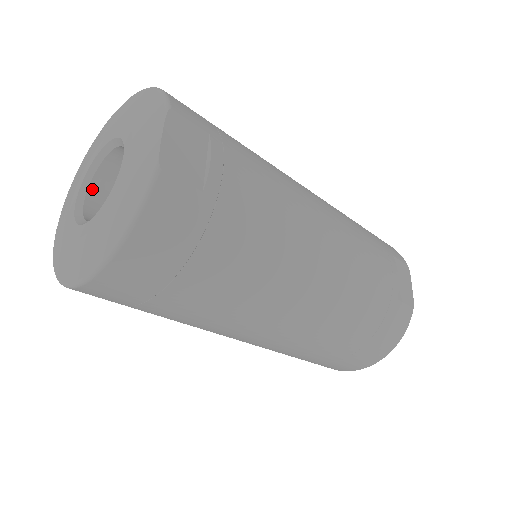
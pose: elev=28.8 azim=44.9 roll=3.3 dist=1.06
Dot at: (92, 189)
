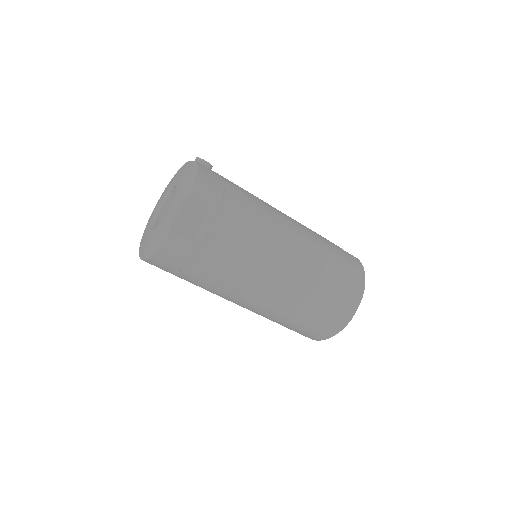
Dot at: (167, 202)
